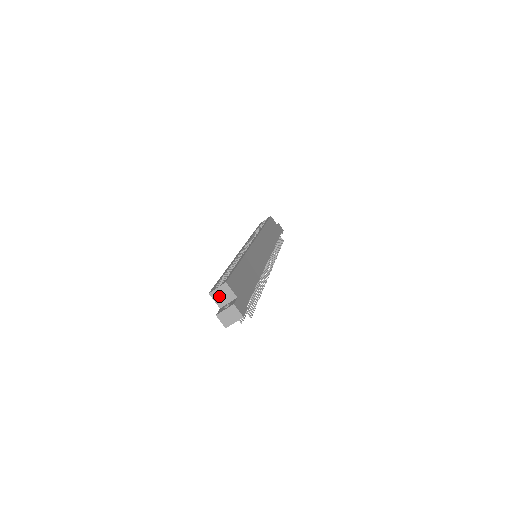
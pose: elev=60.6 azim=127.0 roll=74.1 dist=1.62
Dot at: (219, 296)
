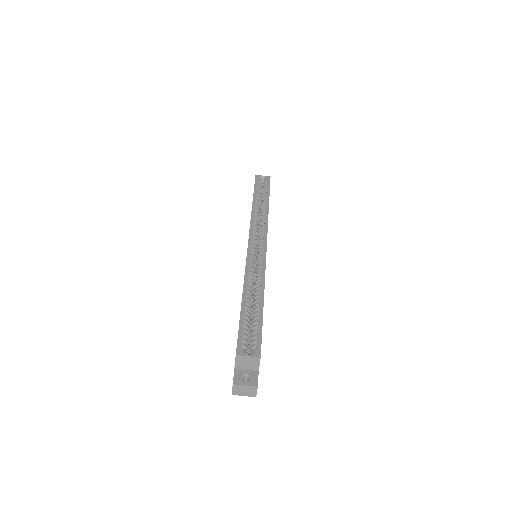
Dot at: (243, 362)
